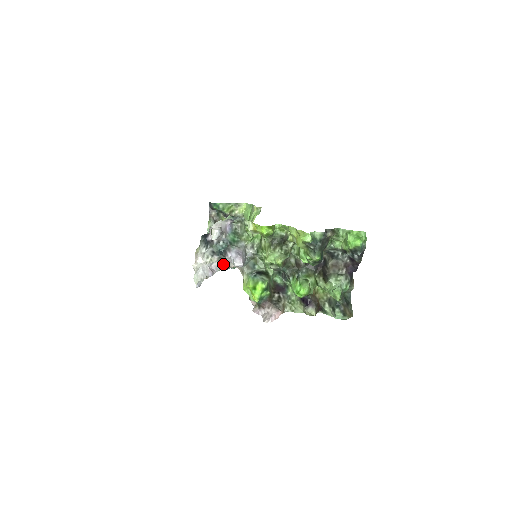
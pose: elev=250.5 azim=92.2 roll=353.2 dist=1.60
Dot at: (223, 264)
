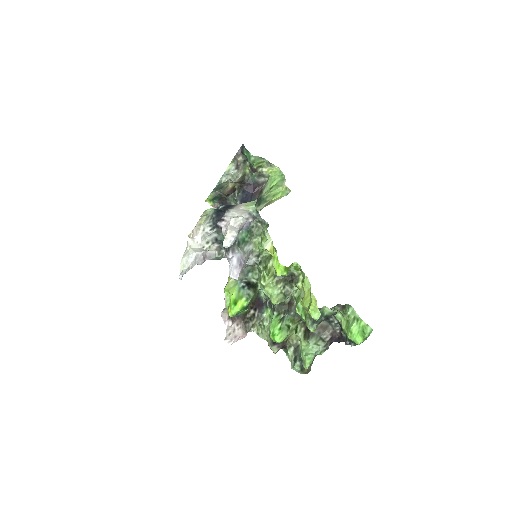
Dot at: (219, 256)
